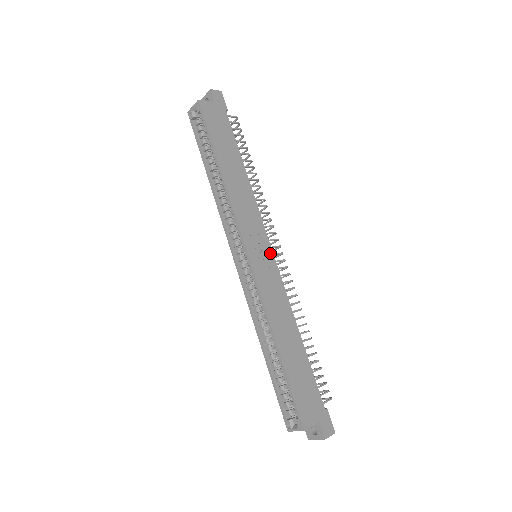
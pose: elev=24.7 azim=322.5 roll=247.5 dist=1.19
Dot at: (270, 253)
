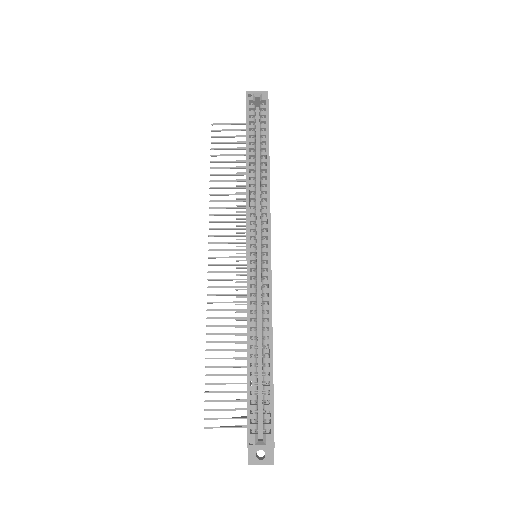
Dot at: occluded
